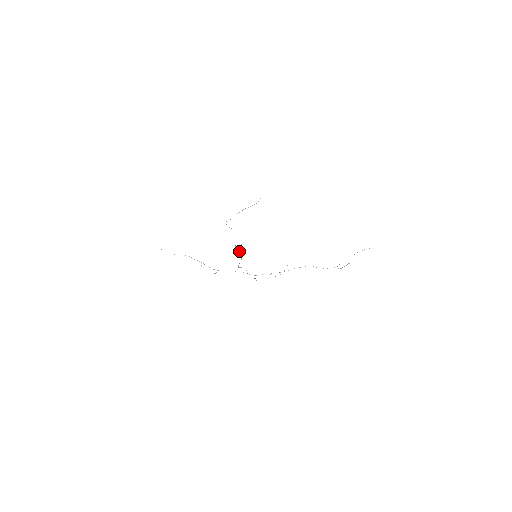
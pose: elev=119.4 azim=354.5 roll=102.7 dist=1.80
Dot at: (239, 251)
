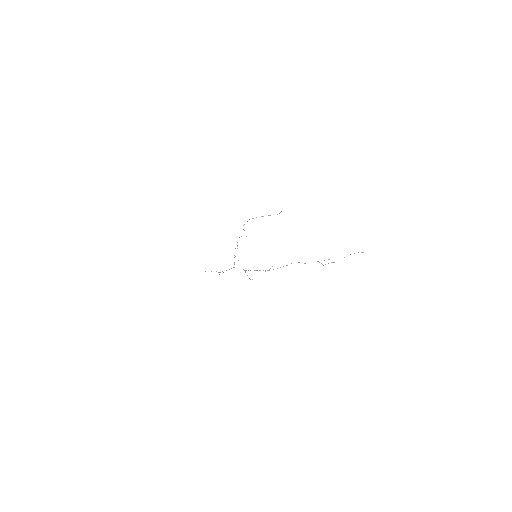
Dot at: occluded
